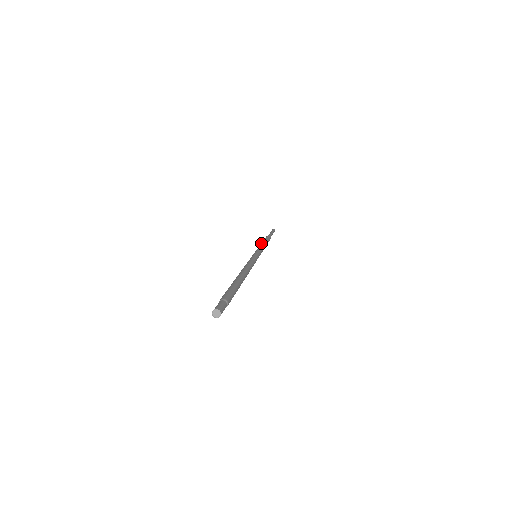
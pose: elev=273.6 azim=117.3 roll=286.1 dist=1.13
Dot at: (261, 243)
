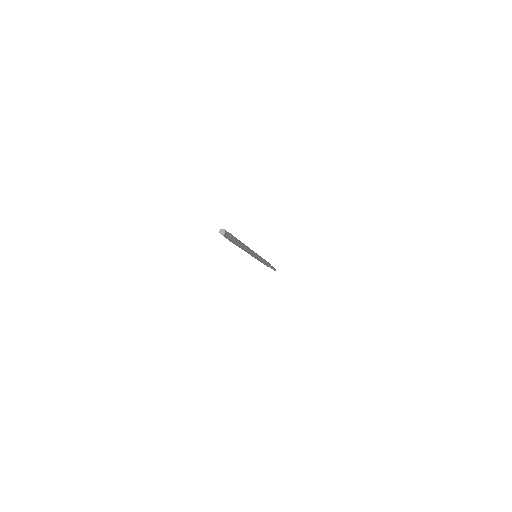
Dot at: occluded
